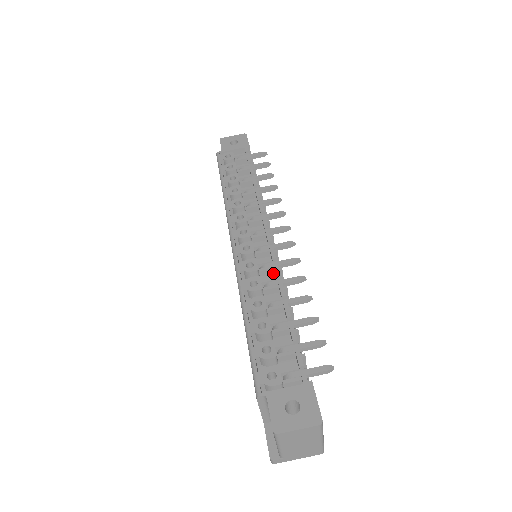
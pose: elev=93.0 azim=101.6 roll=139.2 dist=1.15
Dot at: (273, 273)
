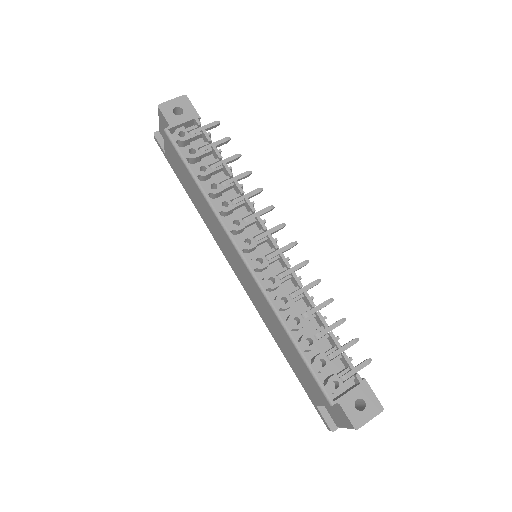
Dot at: (289, 279)
